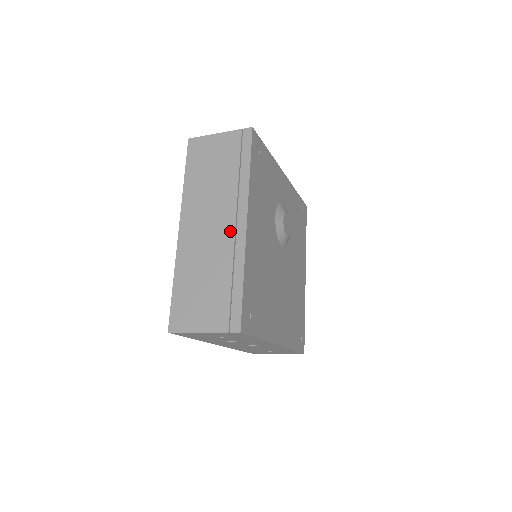
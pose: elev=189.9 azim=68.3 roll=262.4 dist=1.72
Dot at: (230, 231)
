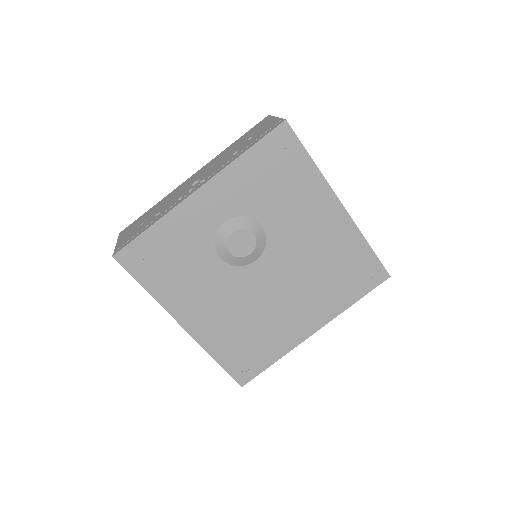
Dot at: occluded
